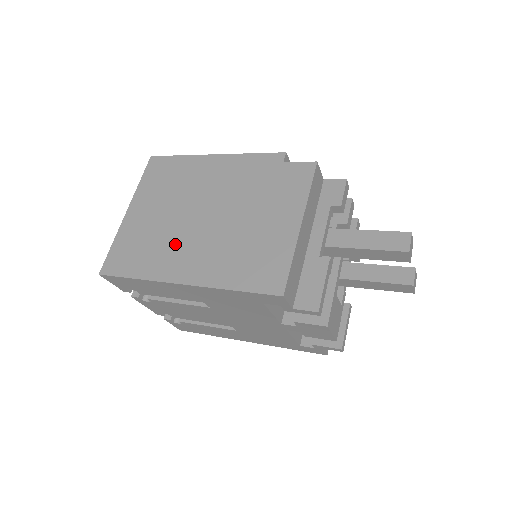
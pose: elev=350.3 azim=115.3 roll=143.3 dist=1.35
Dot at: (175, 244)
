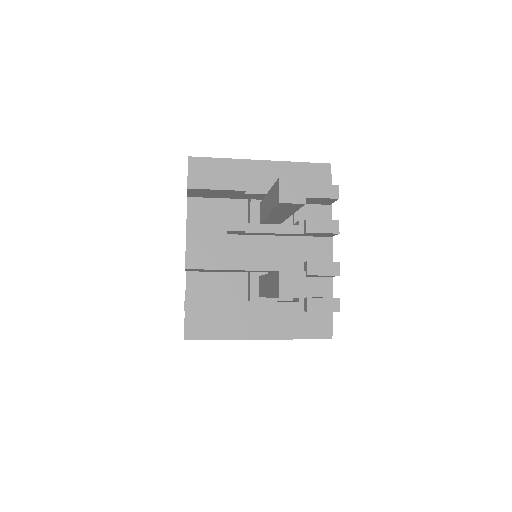
Dot at: occluded
